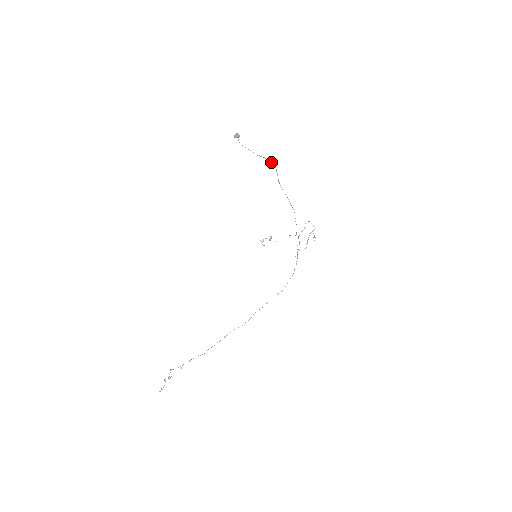
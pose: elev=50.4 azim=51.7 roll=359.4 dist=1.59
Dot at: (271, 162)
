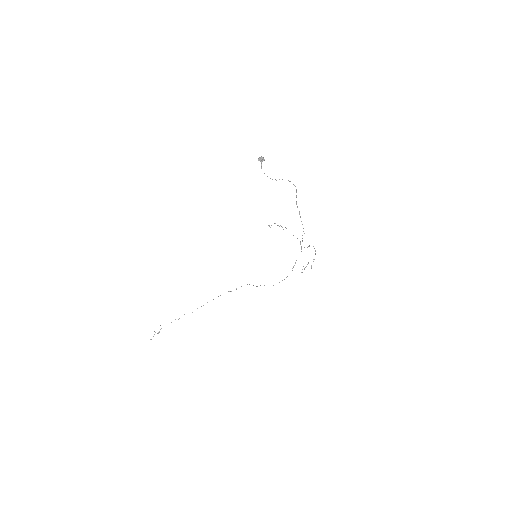
Dot at: (293, 184)
